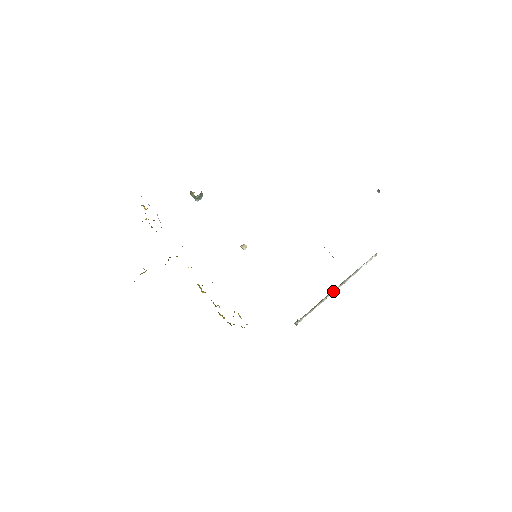
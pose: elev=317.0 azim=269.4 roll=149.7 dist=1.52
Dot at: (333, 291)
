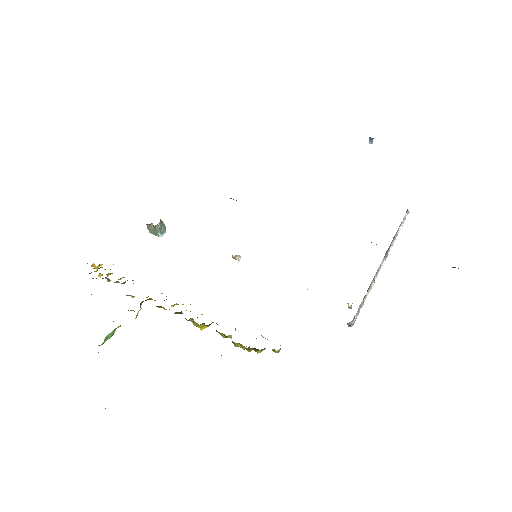
Dot at: (378, 269)
